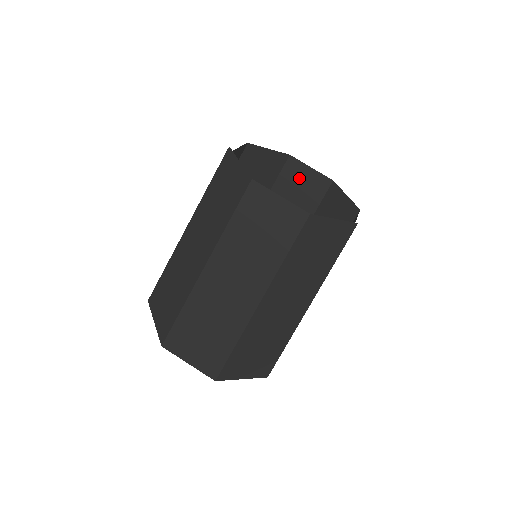
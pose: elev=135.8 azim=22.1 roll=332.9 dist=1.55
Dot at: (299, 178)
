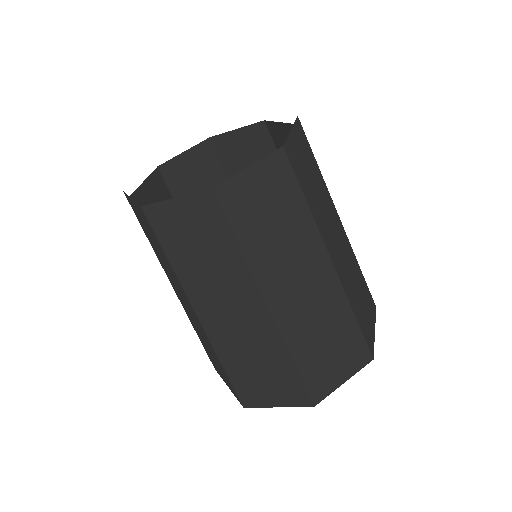
Dot at: (238, 148)
